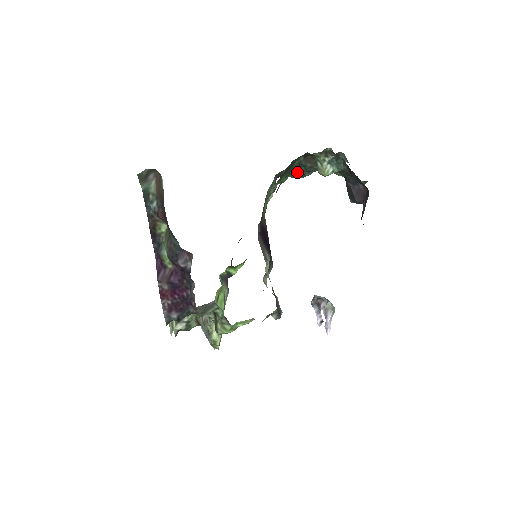
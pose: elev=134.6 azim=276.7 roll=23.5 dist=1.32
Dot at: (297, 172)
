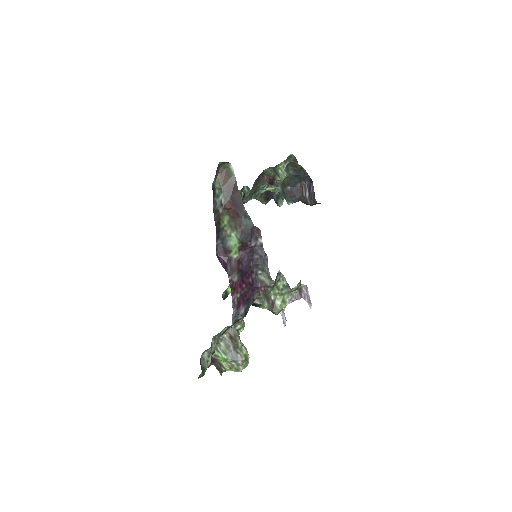
Dot at: (252, 192)
